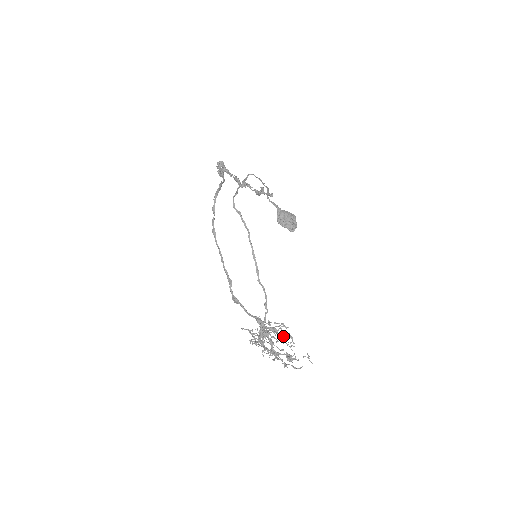
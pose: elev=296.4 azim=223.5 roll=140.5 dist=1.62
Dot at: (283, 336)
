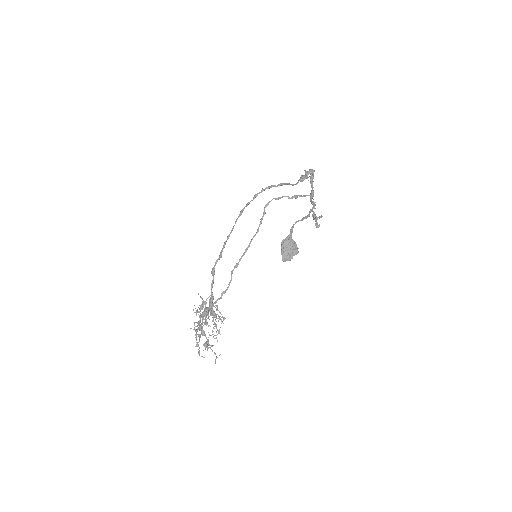
Dot at: (215, 325)
